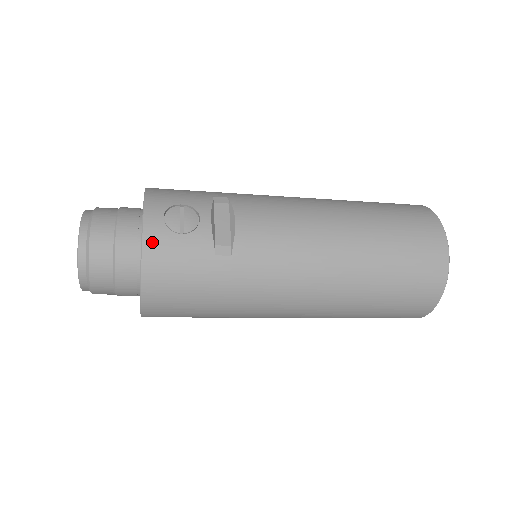
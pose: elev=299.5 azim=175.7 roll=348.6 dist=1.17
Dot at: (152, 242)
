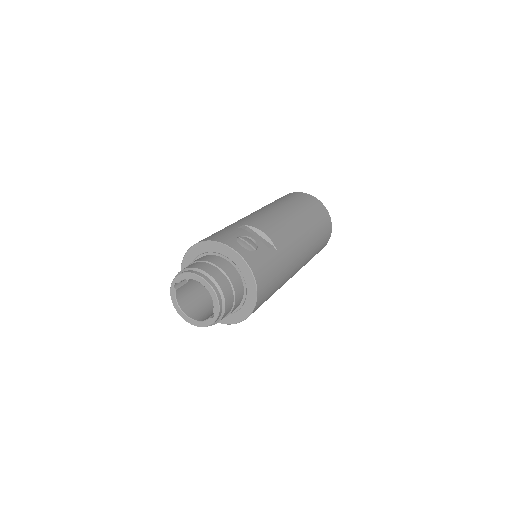
Dot at: (251, 261)
